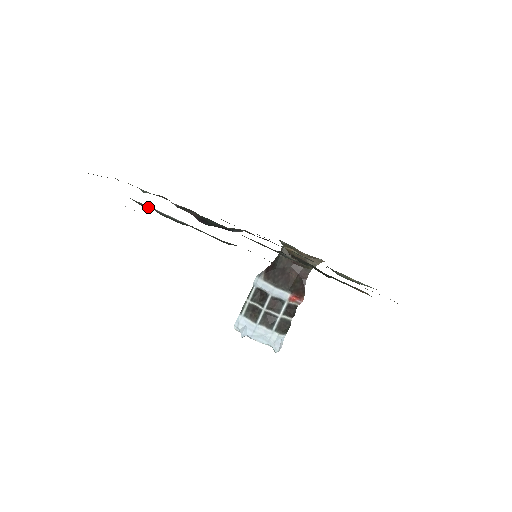
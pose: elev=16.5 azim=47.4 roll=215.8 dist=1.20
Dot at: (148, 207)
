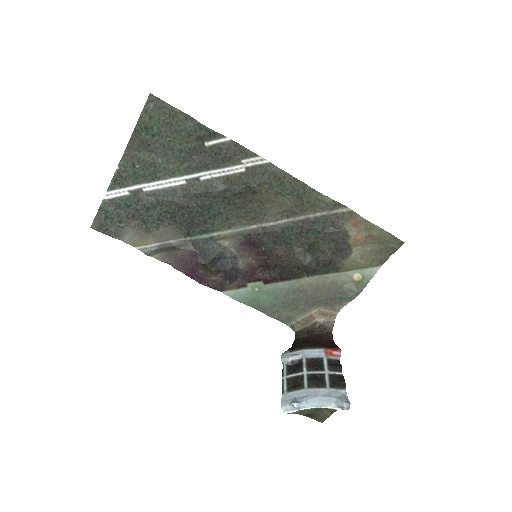
Dot at: (150, 199)
